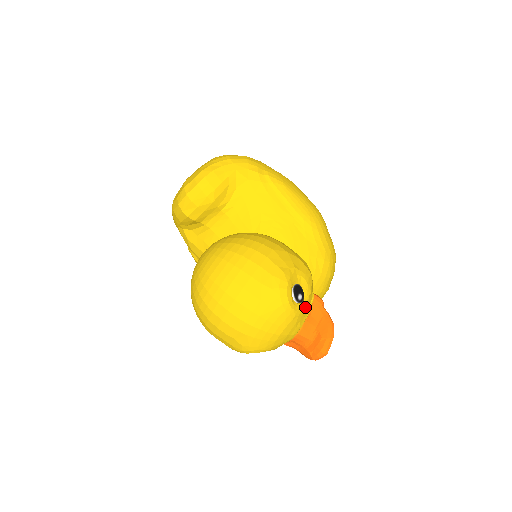
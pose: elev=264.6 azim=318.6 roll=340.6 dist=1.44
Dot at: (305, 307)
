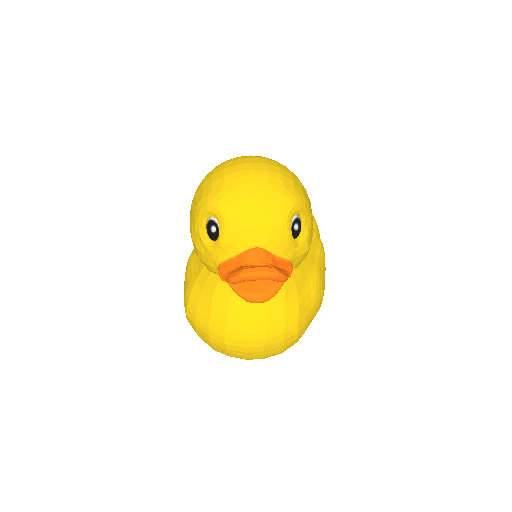
Dot at: (289, 238)
